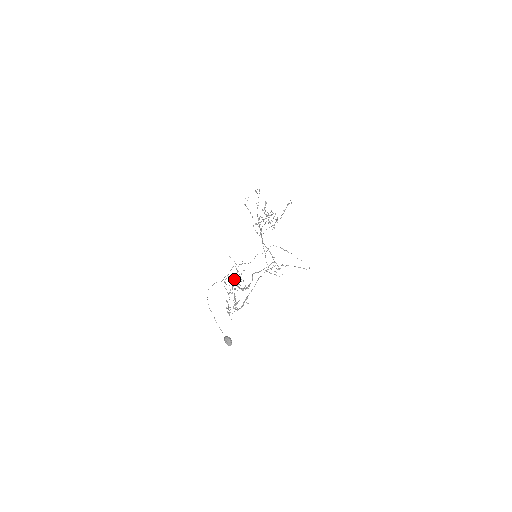
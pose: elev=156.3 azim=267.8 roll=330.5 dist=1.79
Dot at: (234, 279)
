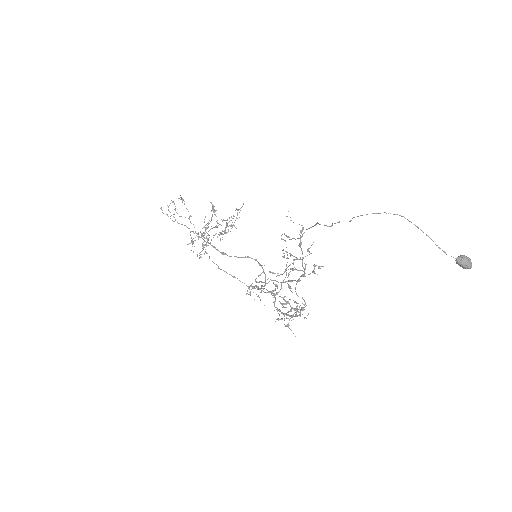
Dot at: (296, 257)
